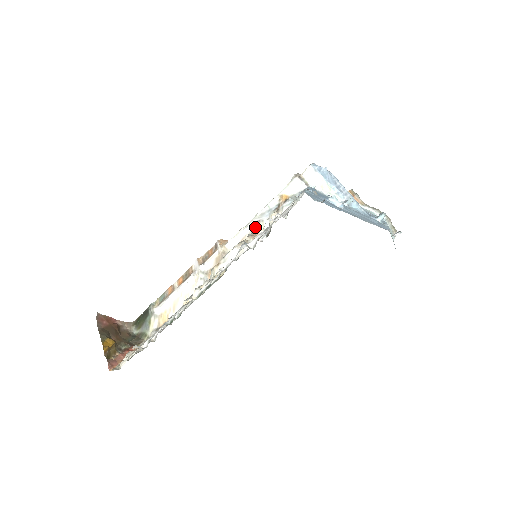
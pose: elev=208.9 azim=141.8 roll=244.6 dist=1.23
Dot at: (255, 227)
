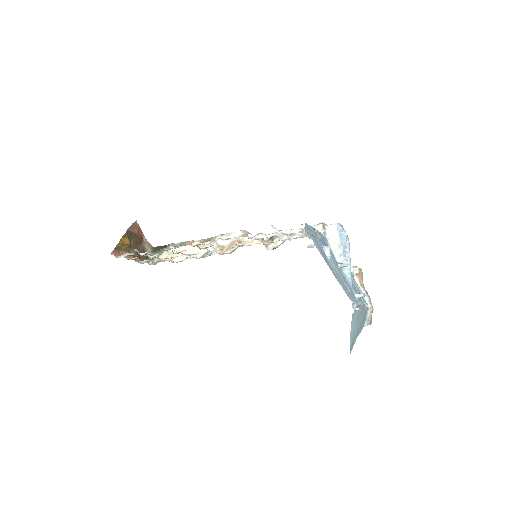
Dot at: (271, 238)
